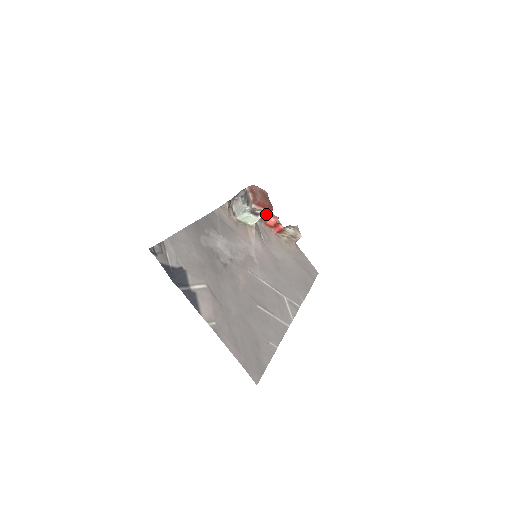
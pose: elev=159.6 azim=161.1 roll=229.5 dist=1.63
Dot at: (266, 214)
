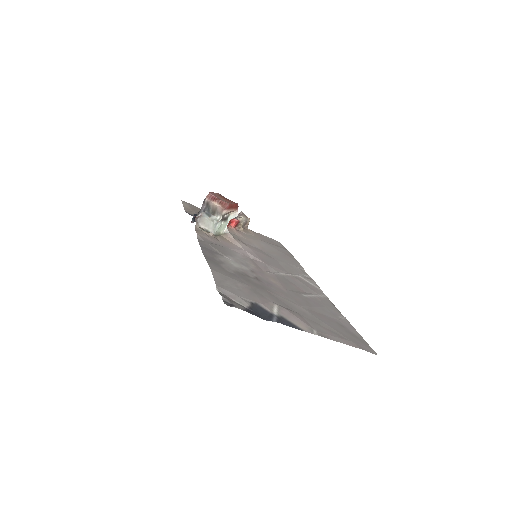
Dot at: (234, 214)
